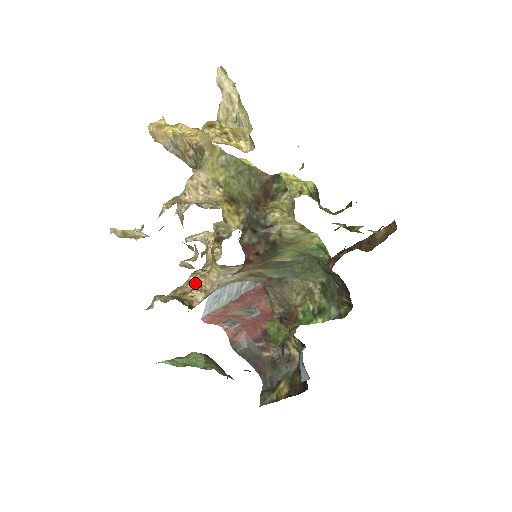
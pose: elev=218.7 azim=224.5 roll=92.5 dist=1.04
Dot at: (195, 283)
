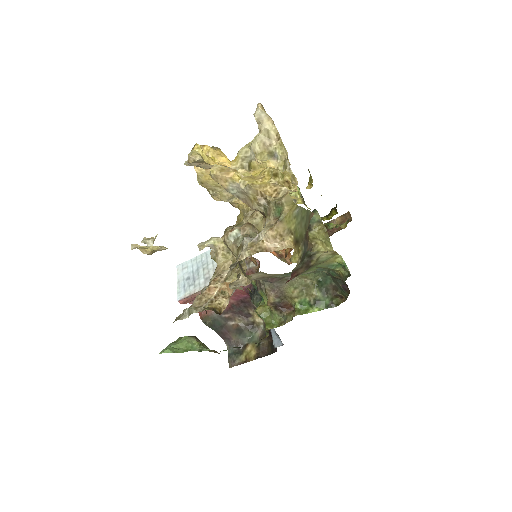
Dot at: (217, 290)
